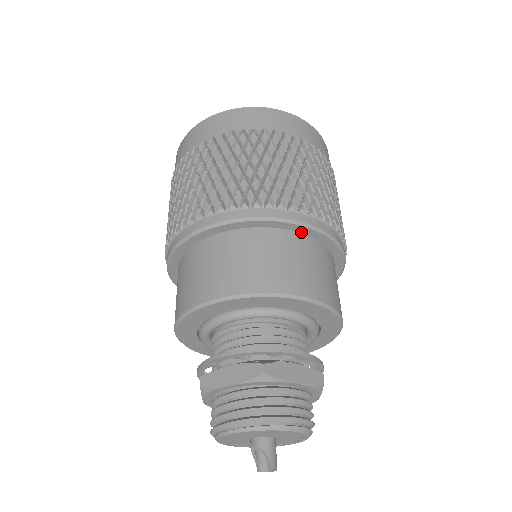
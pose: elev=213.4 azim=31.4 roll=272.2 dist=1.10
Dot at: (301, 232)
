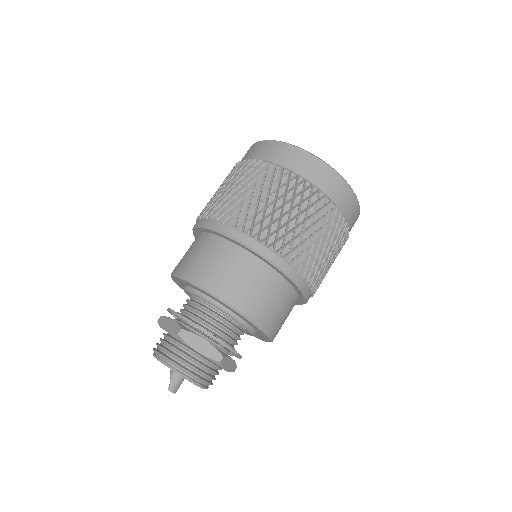
Dot at: (259, 257)
